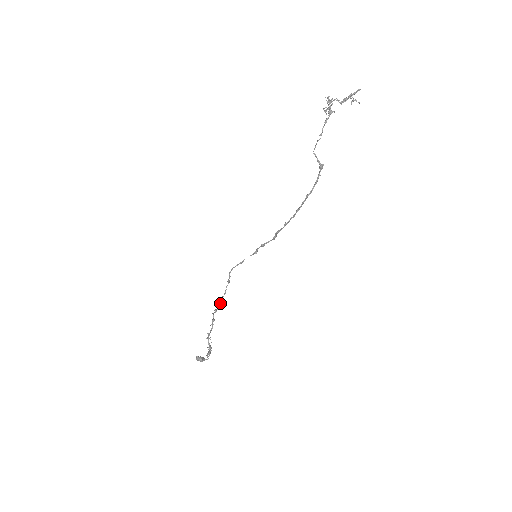
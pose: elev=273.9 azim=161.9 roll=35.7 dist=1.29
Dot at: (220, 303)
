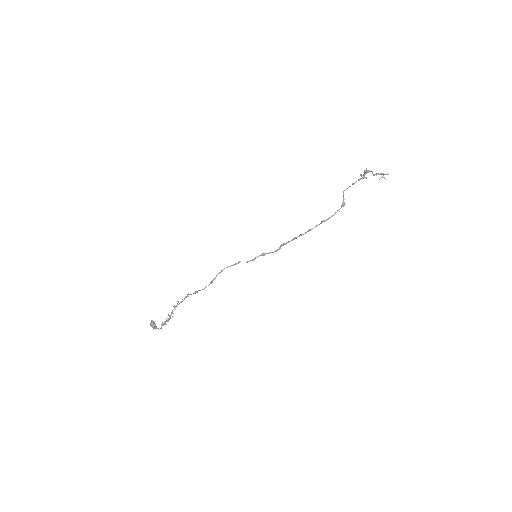
Dot at: occluded
